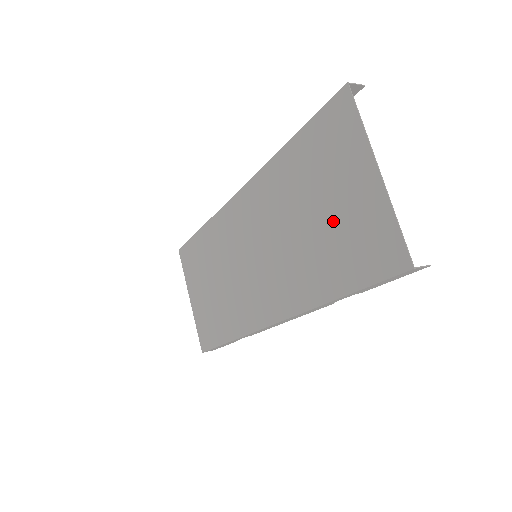
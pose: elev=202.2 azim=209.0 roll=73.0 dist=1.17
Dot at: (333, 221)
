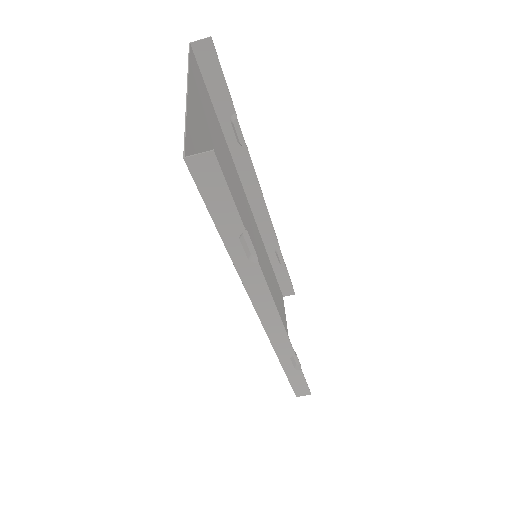
Dot at: occluded
